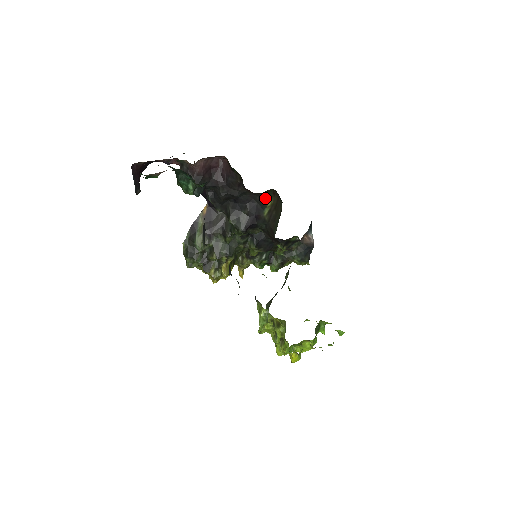
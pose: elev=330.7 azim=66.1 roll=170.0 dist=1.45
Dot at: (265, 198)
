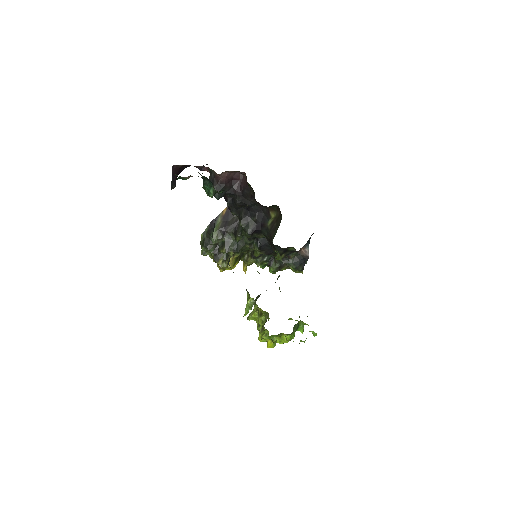
Dot at: (271, 211)
